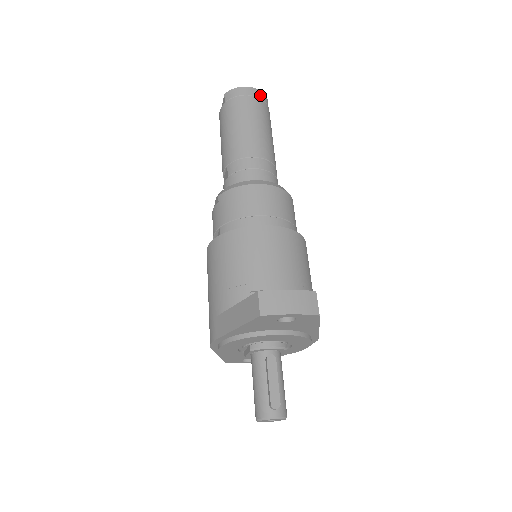
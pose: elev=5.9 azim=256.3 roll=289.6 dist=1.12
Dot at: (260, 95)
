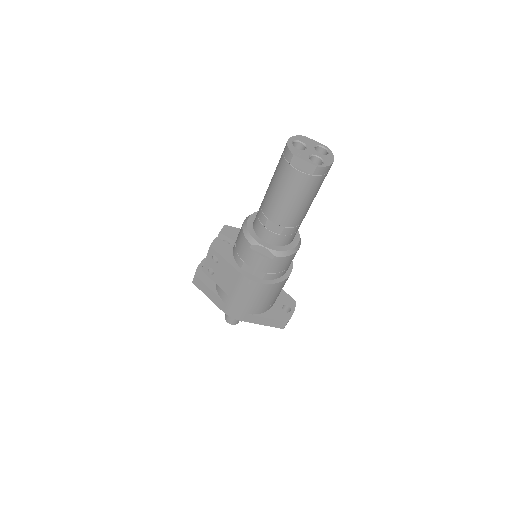
Dot at: occluded
